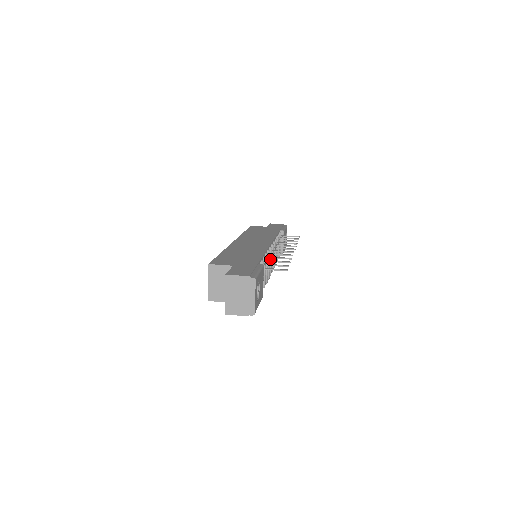
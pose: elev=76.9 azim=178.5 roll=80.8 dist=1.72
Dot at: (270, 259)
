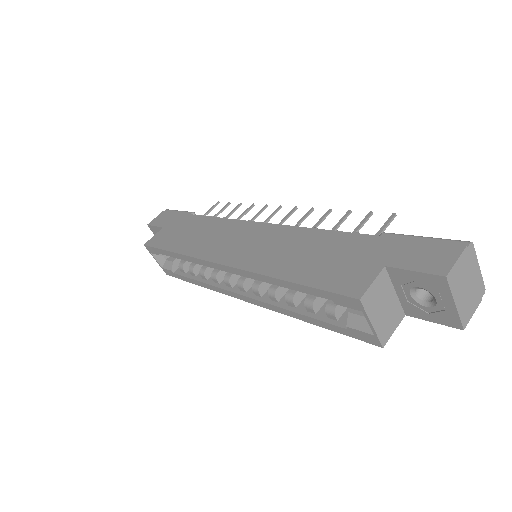
Dot at: occluded
